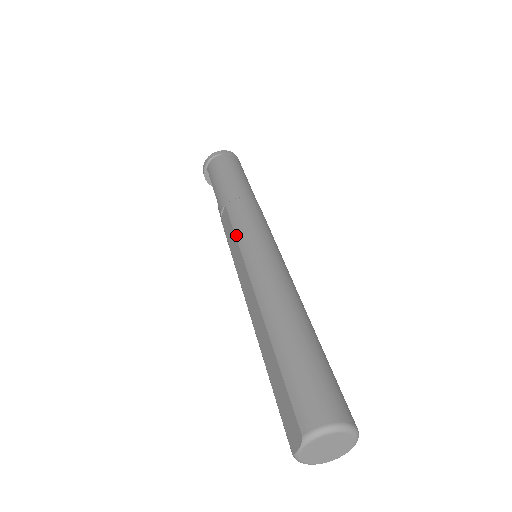
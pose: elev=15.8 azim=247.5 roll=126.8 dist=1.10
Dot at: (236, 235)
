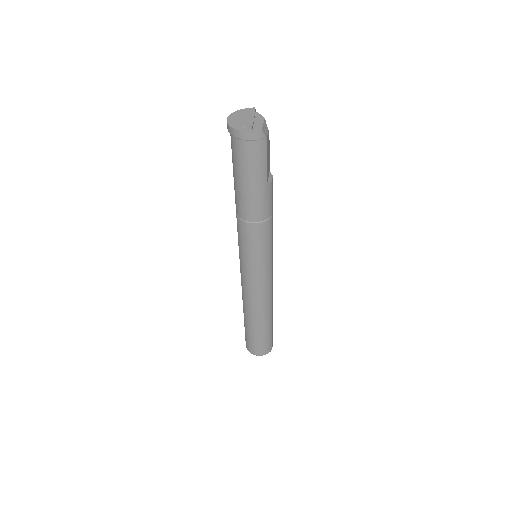
Dot at: (239, 251)
